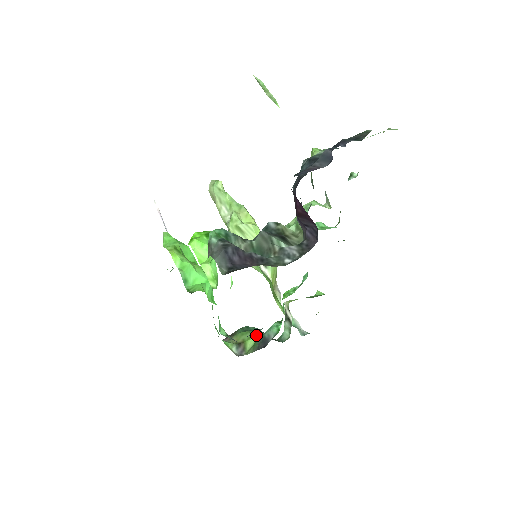
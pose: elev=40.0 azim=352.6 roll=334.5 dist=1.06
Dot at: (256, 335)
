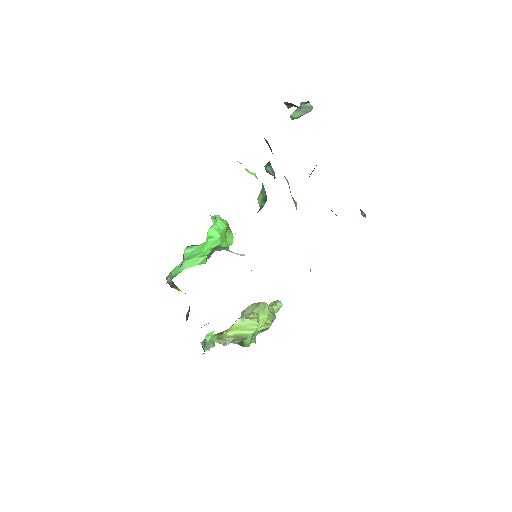
Dot at: occluded
